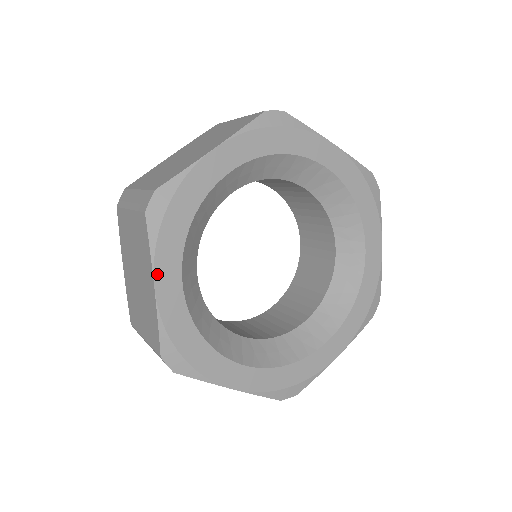
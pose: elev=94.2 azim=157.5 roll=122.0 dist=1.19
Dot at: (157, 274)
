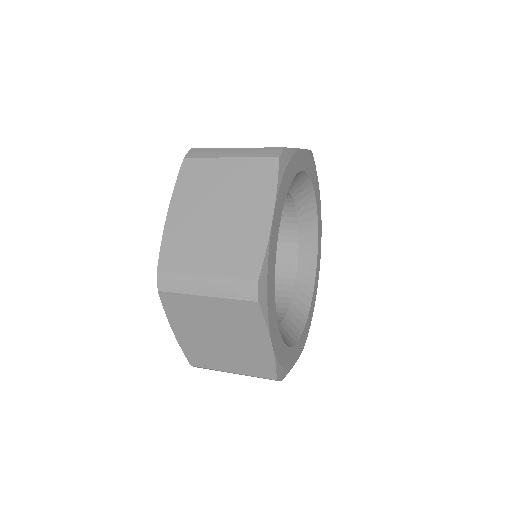
Dot at: (276, 207)
